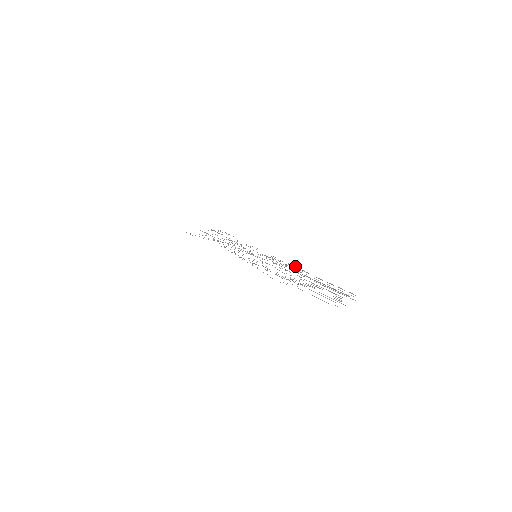
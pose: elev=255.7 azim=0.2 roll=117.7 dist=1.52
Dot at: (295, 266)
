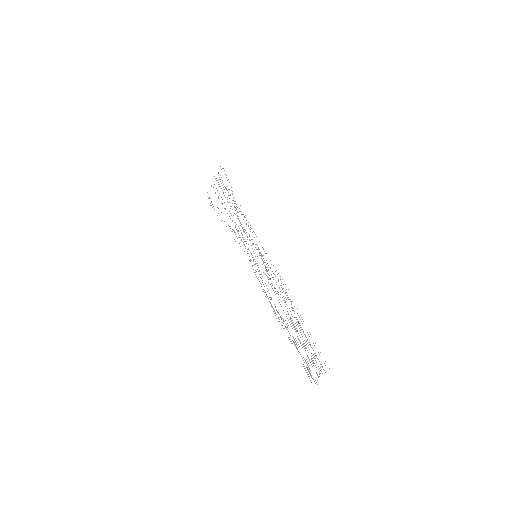
Dot at: occluded
